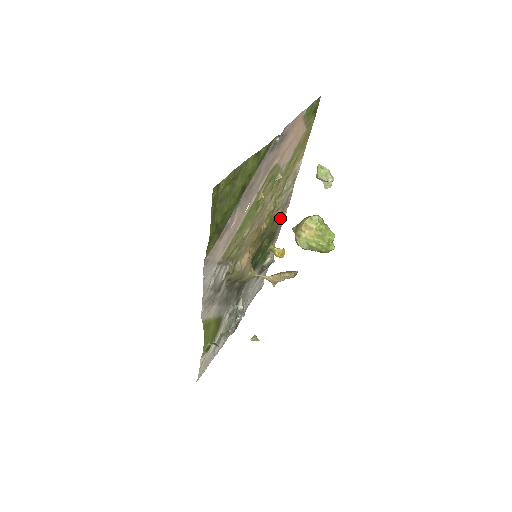
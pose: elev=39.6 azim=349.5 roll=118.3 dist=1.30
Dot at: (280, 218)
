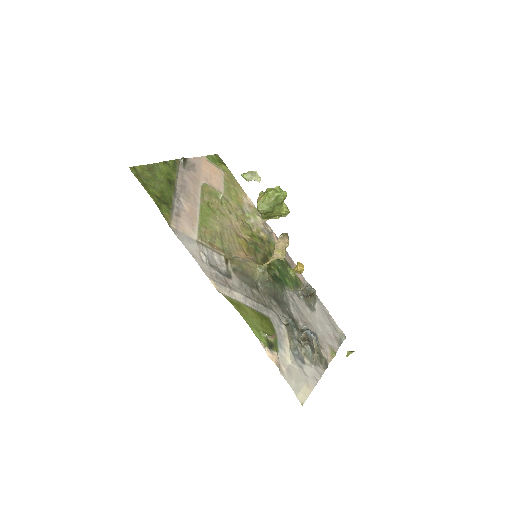
Dot at: (274, 244)
